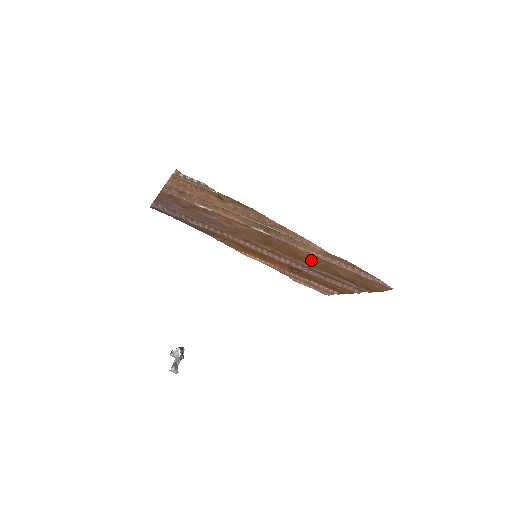
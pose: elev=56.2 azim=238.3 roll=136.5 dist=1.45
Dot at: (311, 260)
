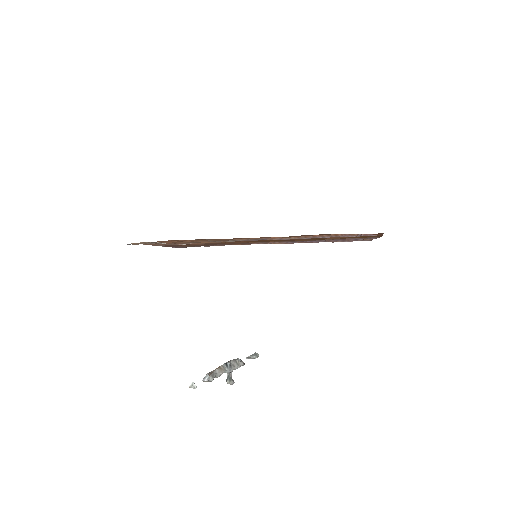
Dot at: (298, 239)
